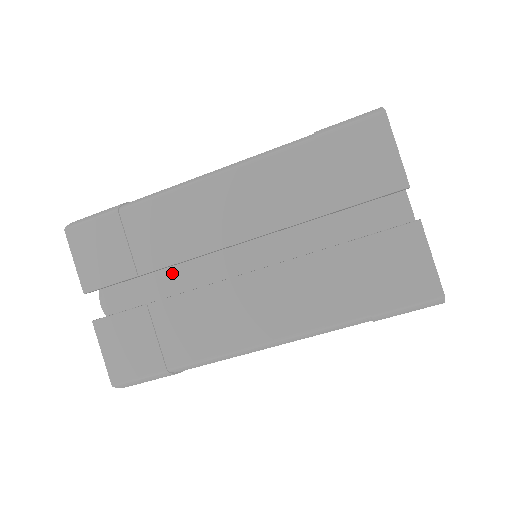
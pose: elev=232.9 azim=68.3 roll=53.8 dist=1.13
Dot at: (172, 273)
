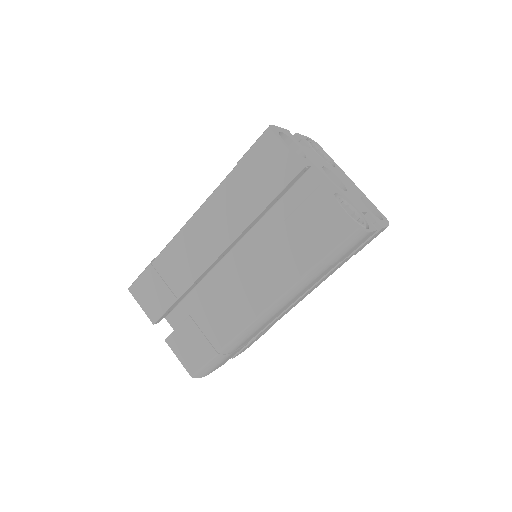
Dot at: (201, 290)
